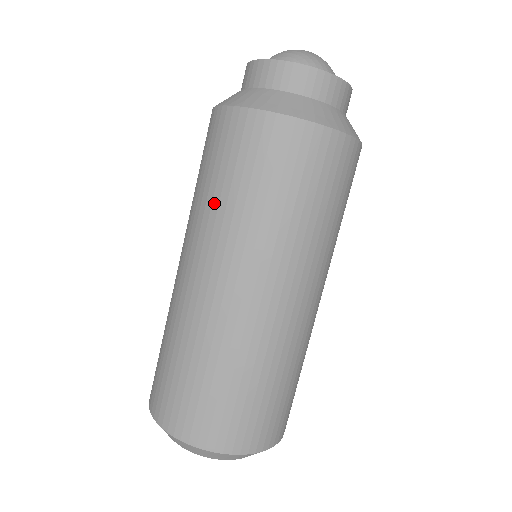
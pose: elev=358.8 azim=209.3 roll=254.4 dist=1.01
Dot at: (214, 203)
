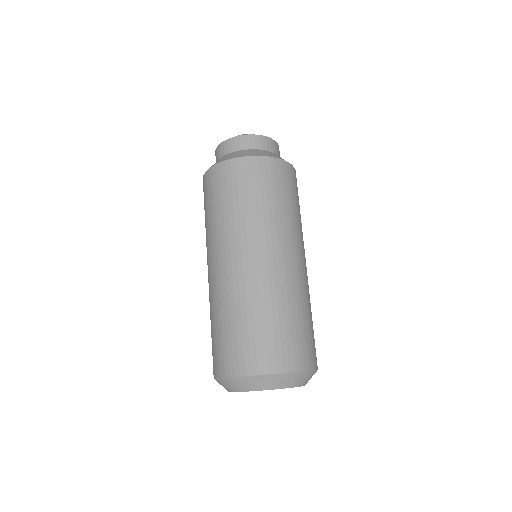
Dot at: (265, 210)
